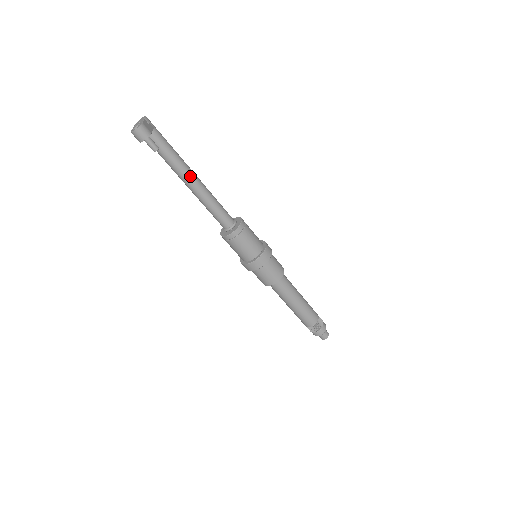
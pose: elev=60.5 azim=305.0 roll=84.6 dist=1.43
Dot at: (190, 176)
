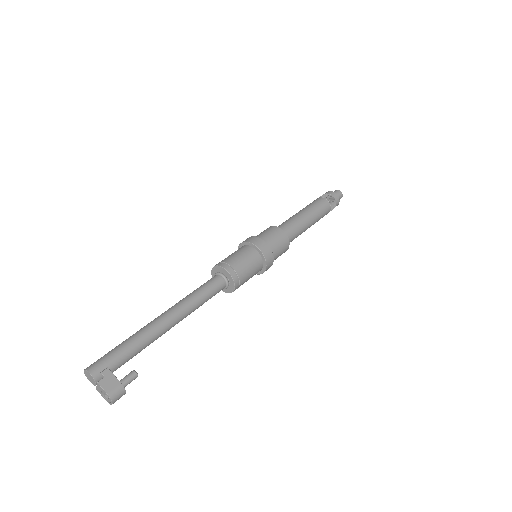
Dot at: (167, 327)
